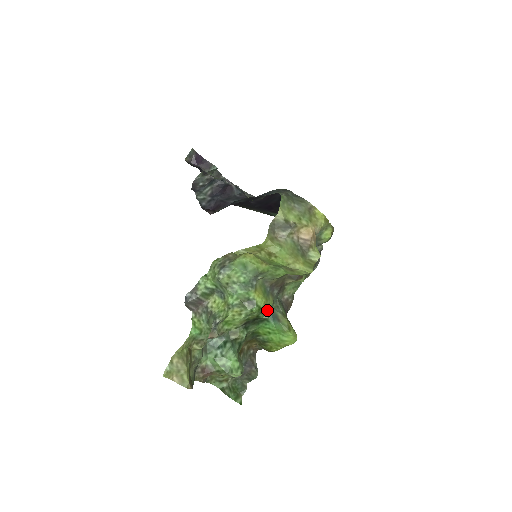
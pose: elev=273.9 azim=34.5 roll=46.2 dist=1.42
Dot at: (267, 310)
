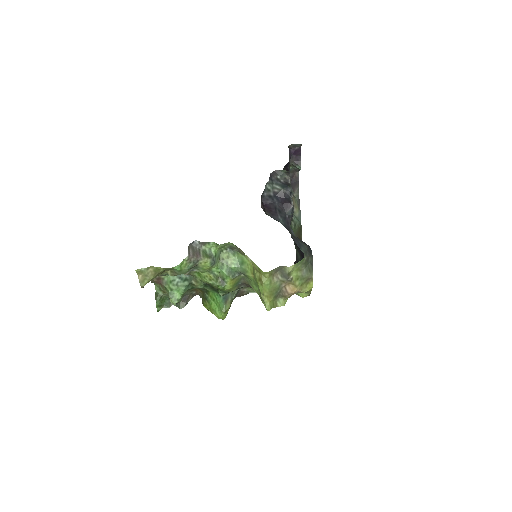
Dot at: (226, 292)
